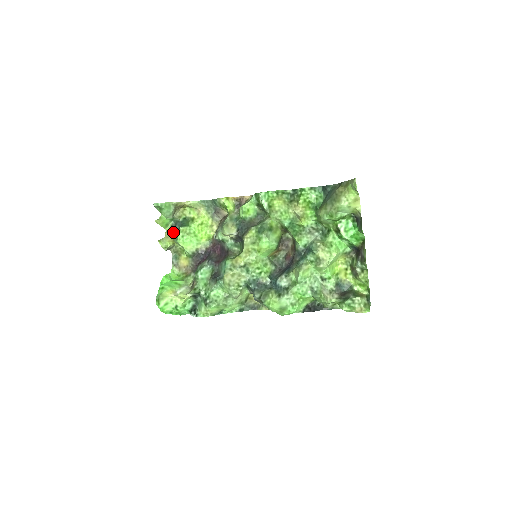
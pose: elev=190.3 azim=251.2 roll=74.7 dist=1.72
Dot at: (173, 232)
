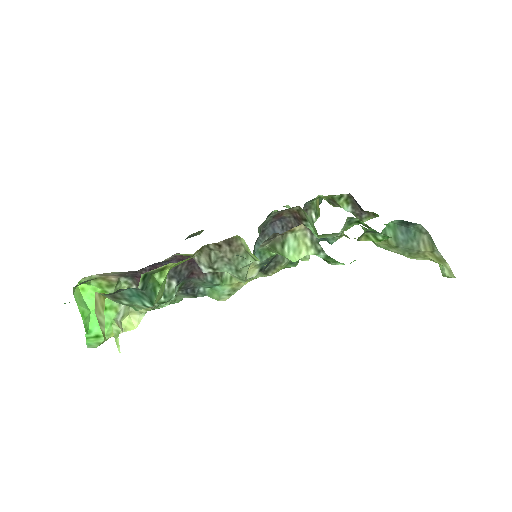
Dot at: (113, 298)
